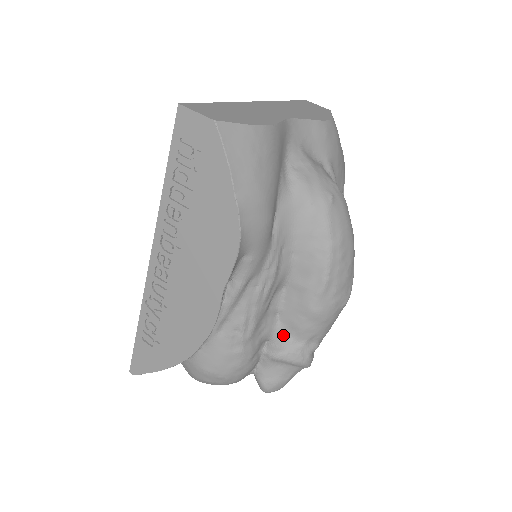
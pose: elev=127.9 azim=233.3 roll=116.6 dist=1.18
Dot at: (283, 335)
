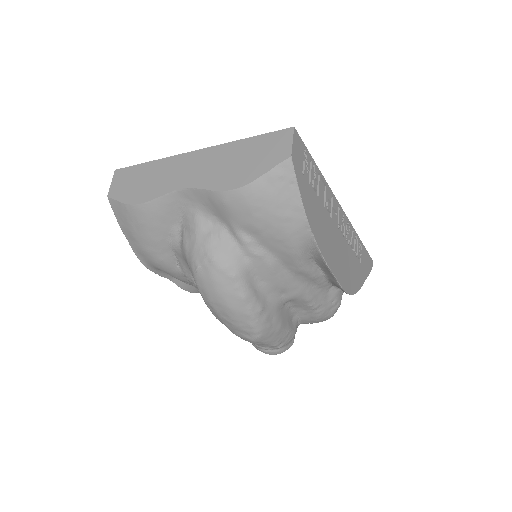
Dot at: occluded
